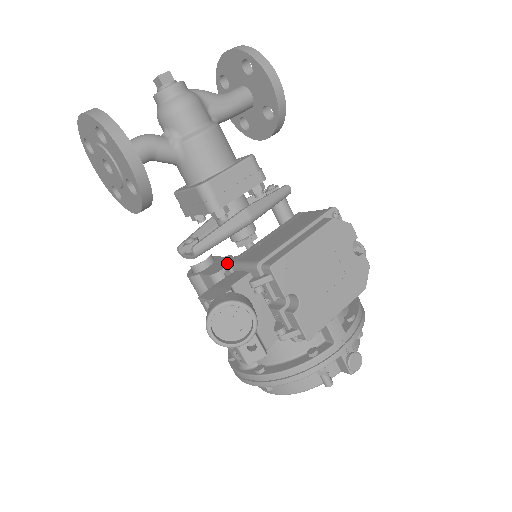
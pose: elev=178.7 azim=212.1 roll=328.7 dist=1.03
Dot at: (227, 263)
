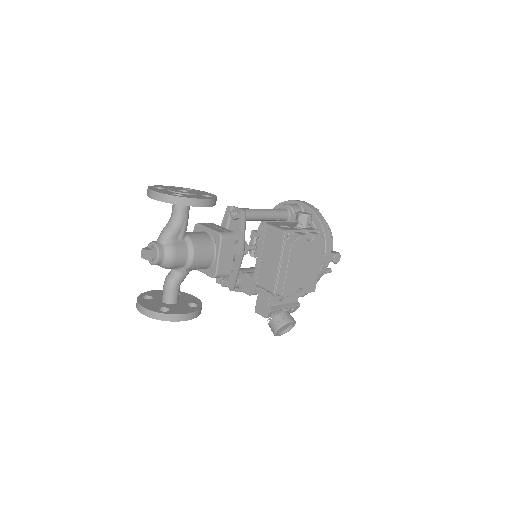
Dot at: (252, 285)
